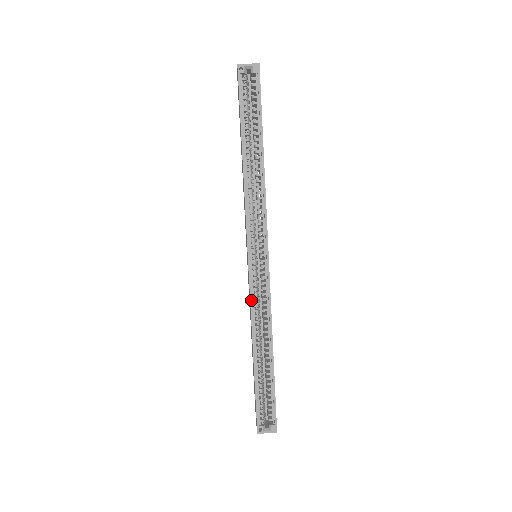
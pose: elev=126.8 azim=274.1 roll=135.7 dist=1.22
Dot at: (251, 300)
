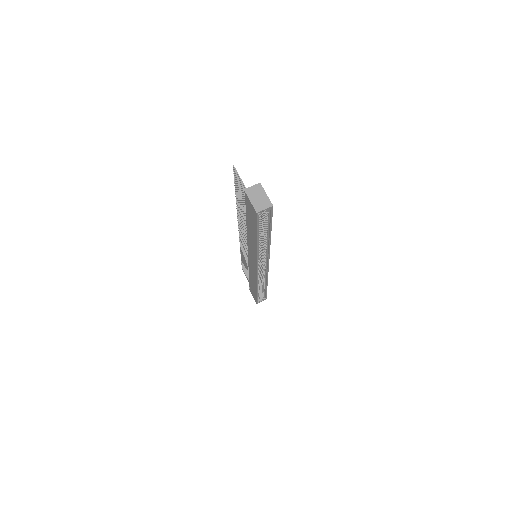
Dot at: (257, 279)
